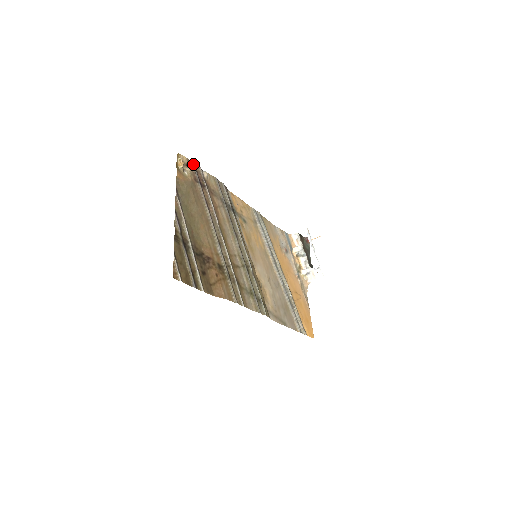
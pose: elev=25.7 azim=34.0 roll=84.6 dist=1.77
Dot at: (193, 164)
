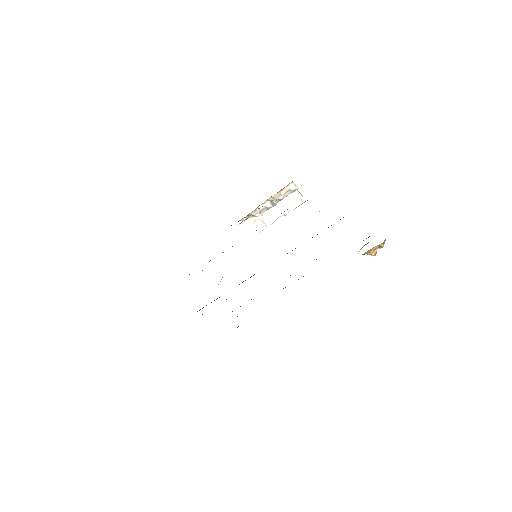
Dot at: occluded
